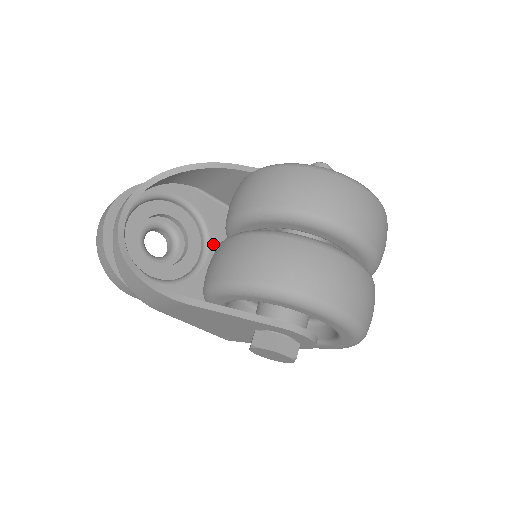
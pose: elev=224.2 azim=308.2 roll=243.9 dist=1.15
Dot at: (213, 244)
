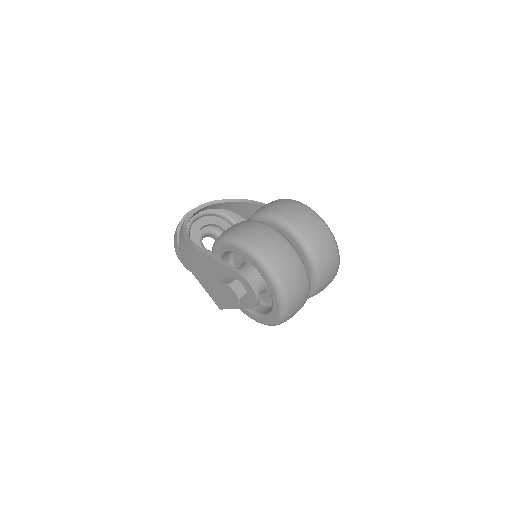
Dot at: occluded
